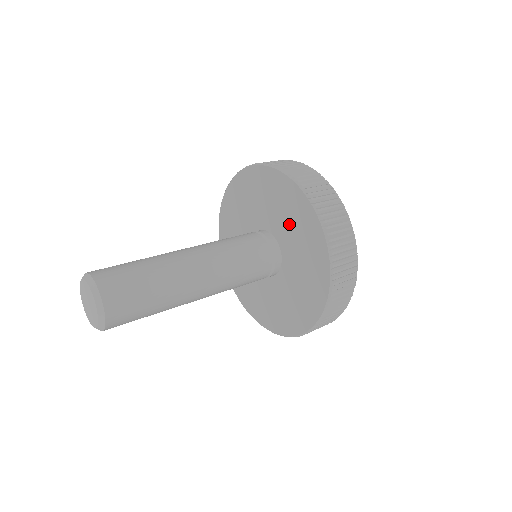
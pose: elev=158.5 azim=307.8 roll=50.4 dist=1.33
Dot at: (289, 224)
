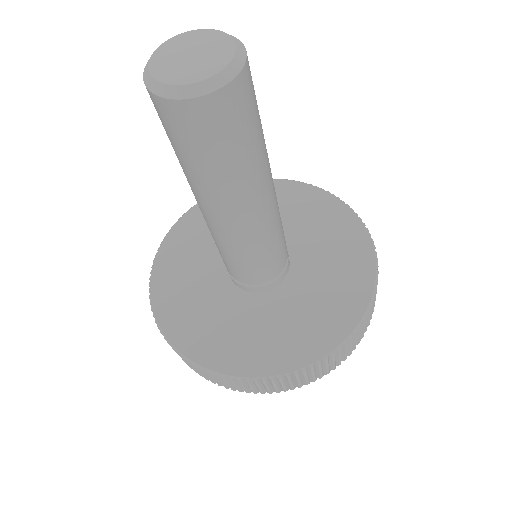
Dot at: (311, 229)
